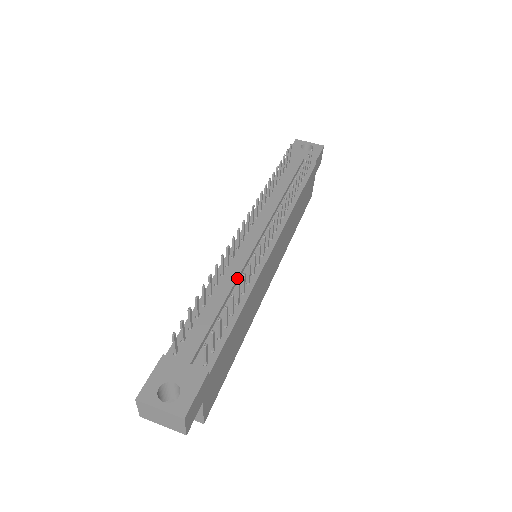
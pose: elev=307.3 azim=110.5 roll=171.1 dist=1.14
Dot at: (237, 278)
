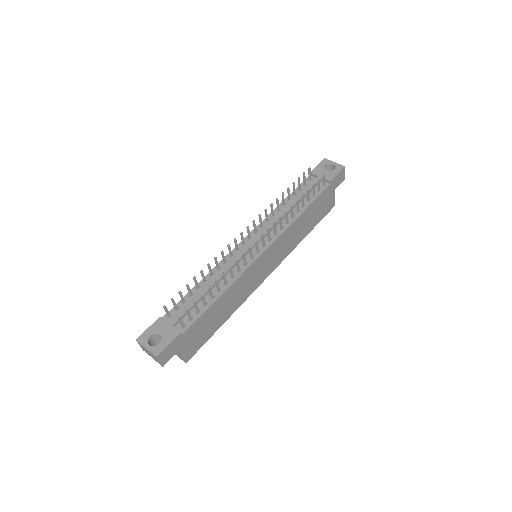
Dot at: (225, 274)
